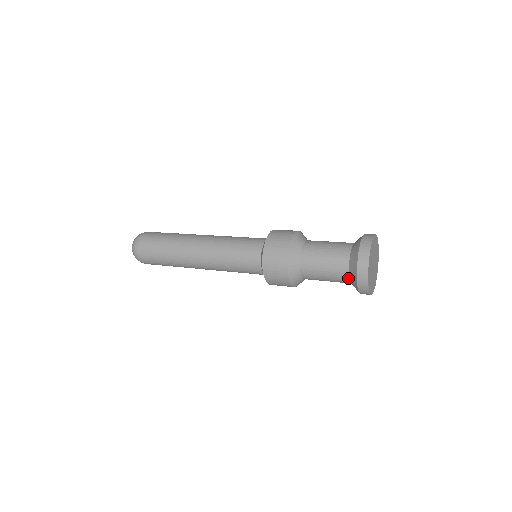
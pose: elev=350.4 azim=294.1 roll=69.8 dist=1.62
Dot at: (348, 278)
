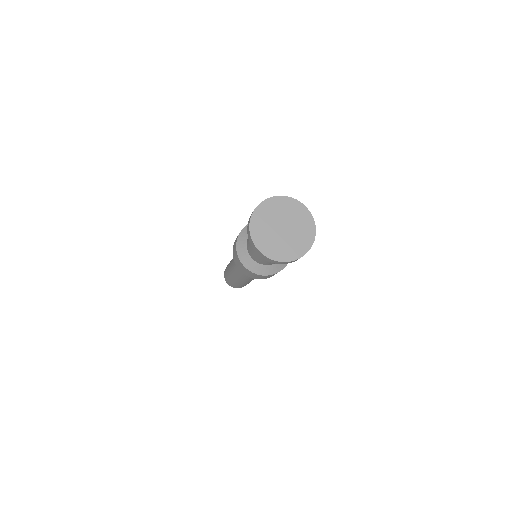
Dot at: occluded
